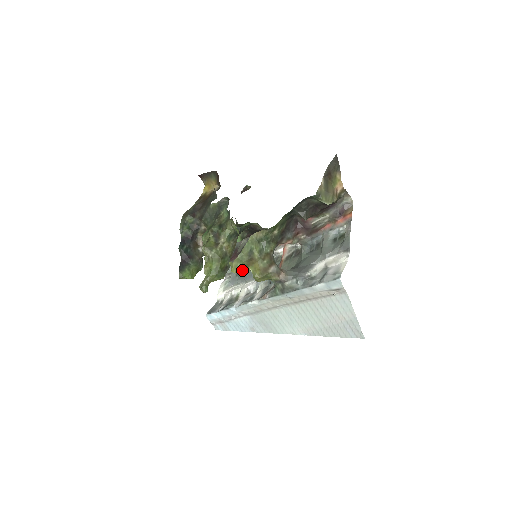
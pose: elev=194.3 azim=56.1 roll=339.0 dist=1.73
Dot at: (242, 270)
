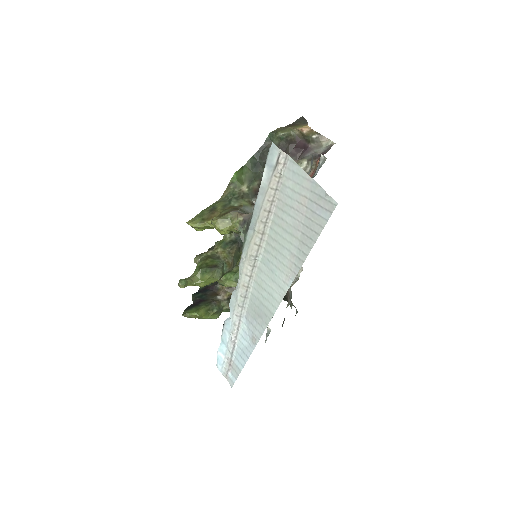
Dot at: (201, 223)
